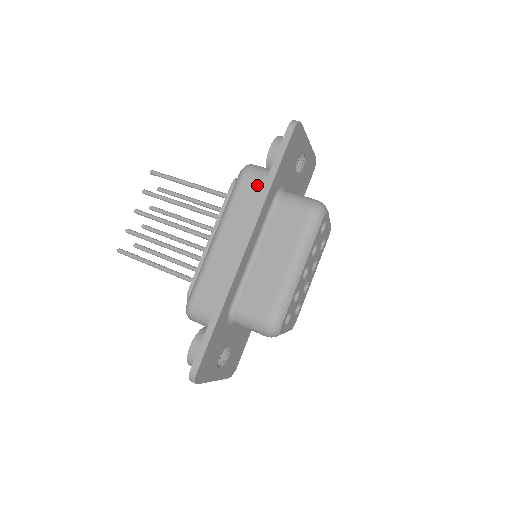
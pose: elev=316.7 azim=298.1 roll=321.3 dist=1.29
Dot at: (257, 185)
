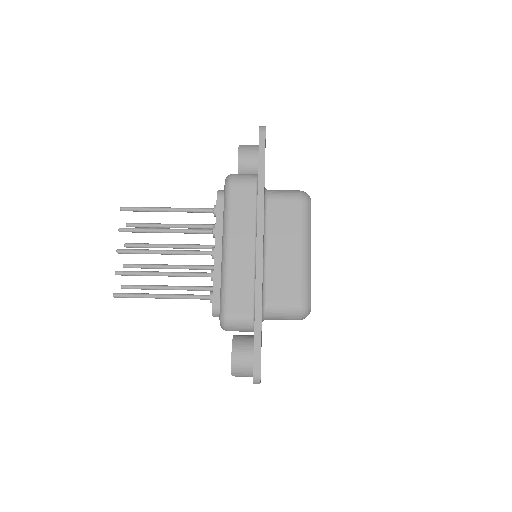
Dot at: (248, 190)
